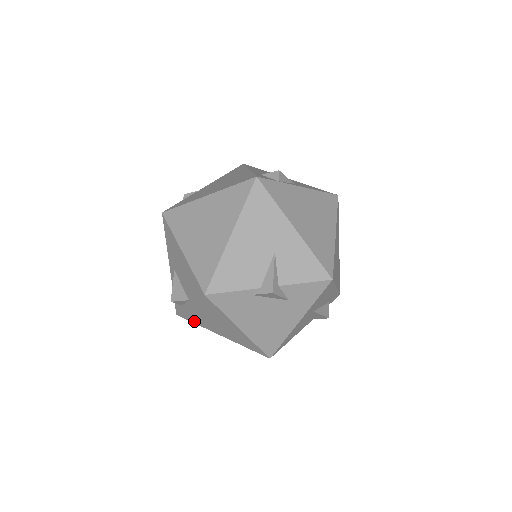
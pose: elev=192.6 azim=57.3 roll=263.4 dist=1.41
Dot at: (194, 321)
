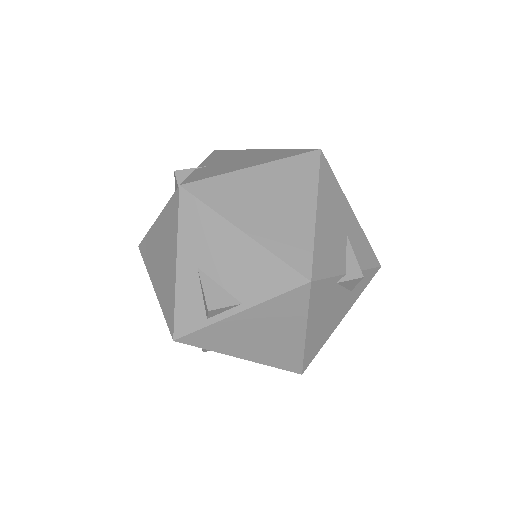
Dot at: (207, 344)
